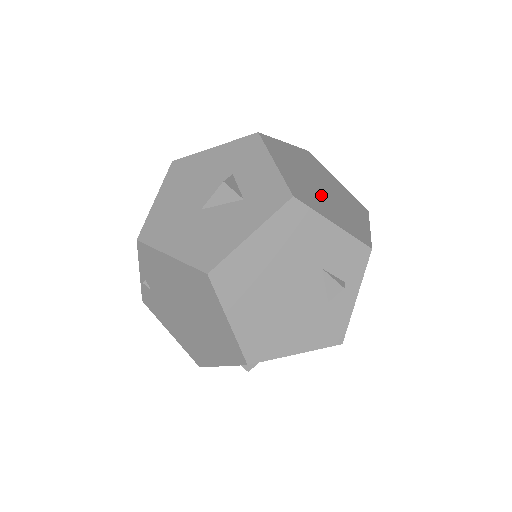
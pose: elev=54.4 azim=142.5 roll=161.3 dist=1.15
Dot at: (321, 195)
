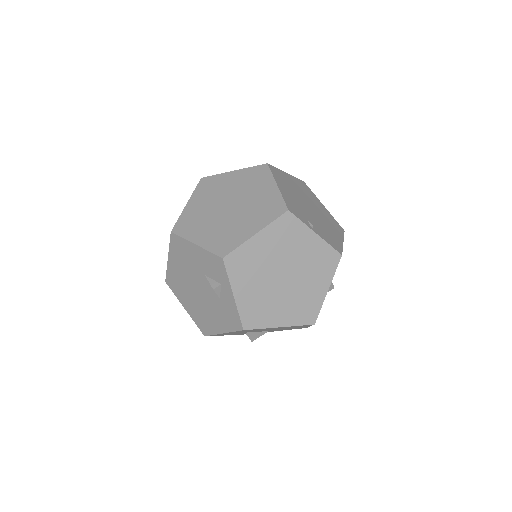
Dot at: (214, 218)
